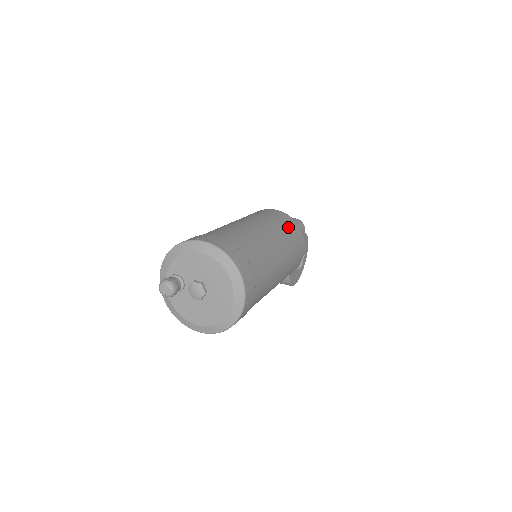
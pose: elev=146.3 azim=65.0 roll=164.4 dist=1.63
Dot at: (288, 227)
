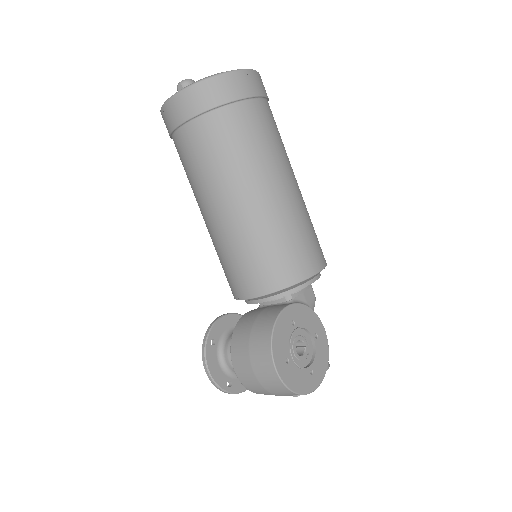
Dot at: occluded
